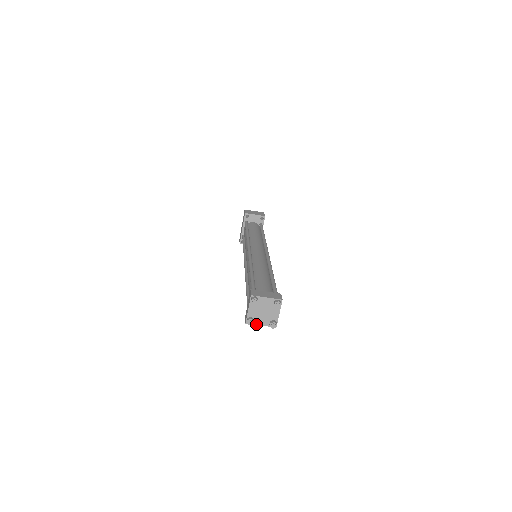
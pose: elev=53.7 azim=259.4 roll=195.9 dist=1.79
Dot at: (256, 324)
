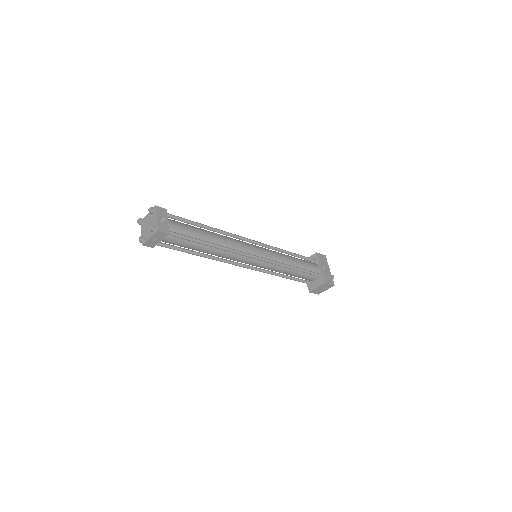
Dot at: (147, 240)
